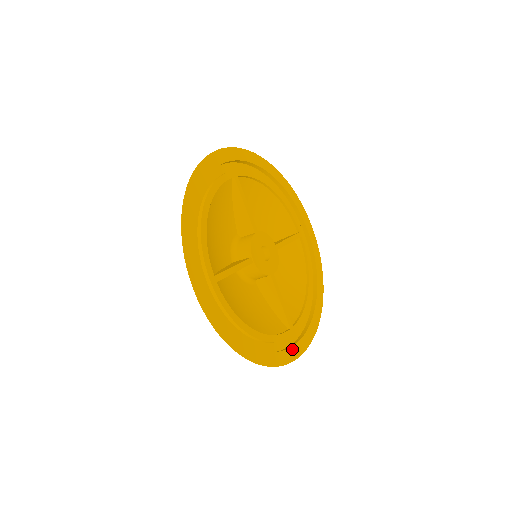
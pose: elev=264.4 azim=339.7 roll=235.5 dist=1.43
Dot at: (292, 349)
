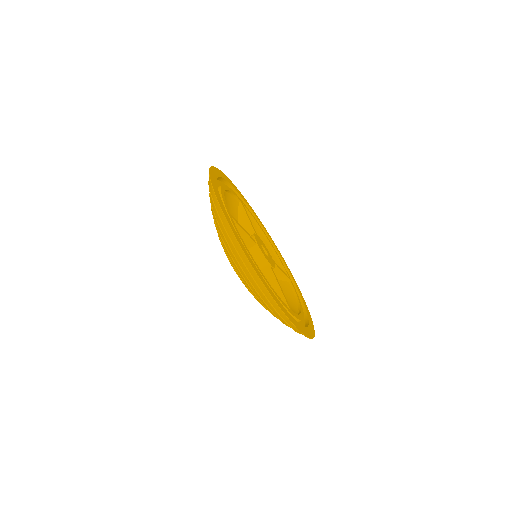
Dot at: (299, 292)
